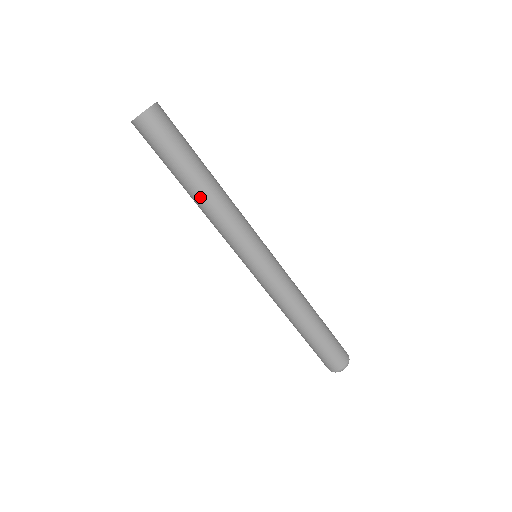
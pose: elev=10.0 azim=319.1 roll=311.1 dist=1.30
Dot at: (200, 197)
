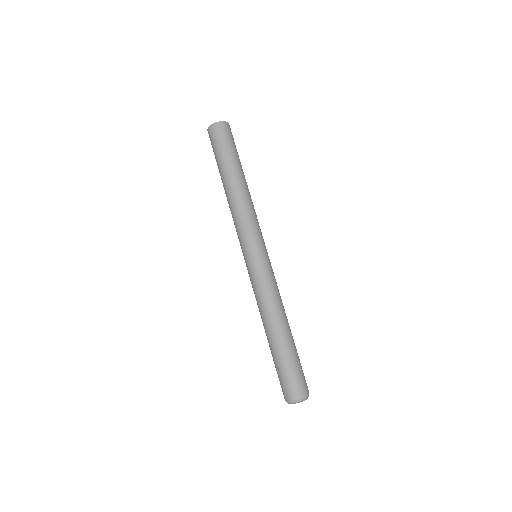
Dot at: (238, 186)
